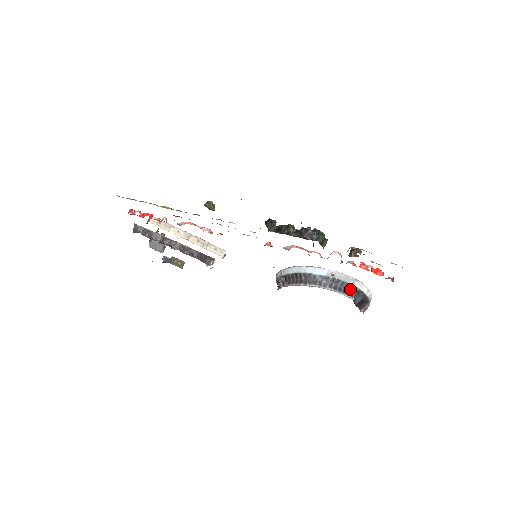
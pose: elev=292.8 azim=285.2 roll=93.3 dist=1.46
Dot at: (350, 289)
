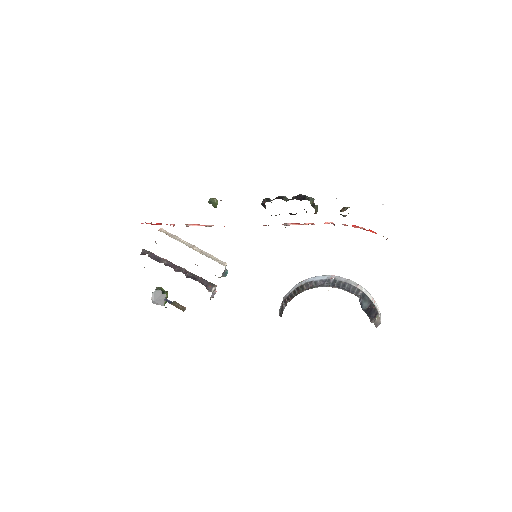
Dot at: (354, 291)
